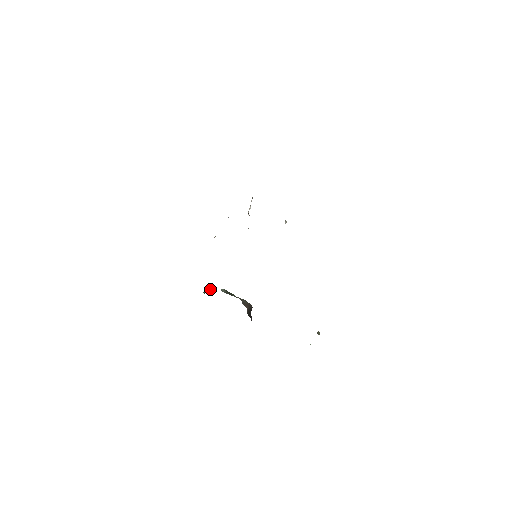
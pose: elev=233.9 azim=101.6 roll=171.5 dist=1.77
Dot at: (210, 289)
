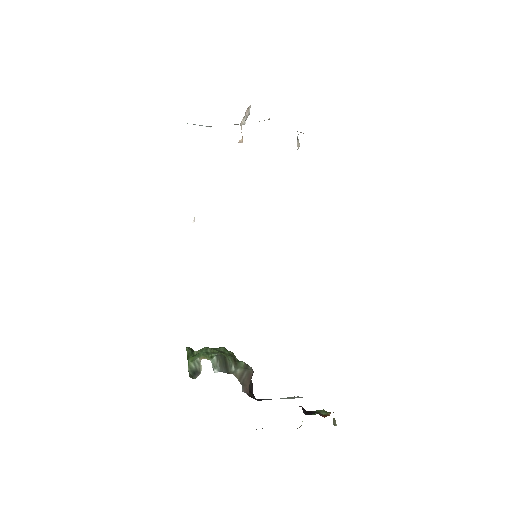
Dot at: (197, 363)
